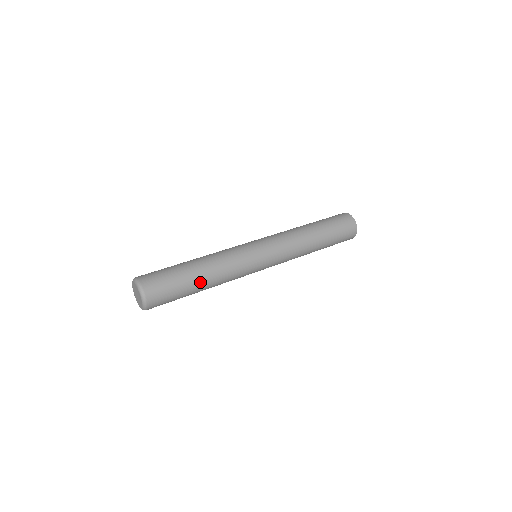
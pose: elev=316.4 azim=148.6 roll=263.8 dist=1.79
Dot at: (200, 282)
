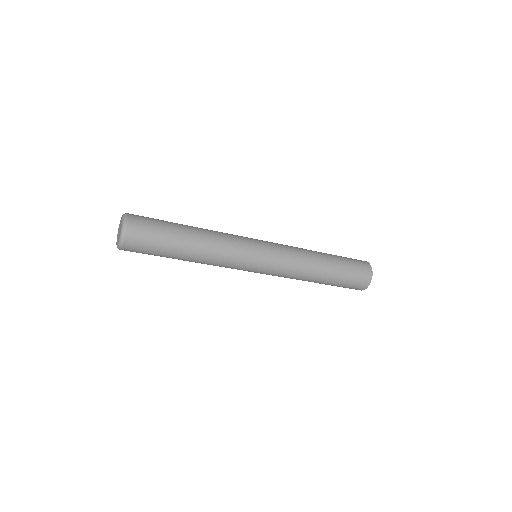
Dot at: (184, 255)
